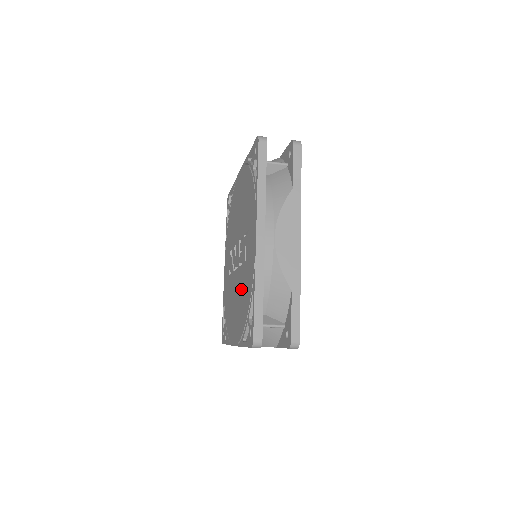
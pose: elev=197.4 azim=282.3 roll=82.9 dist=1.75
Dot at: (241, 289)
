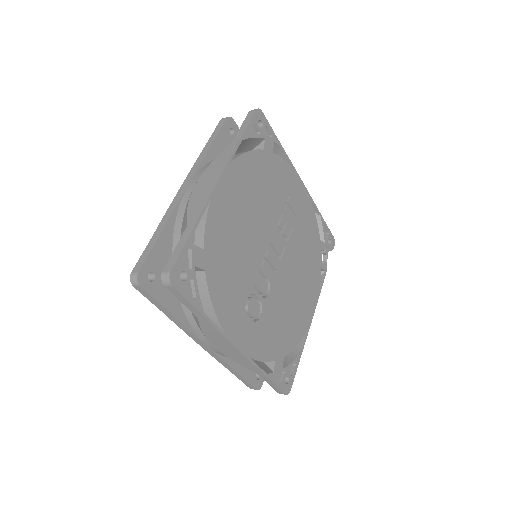
Dot at: occluded
